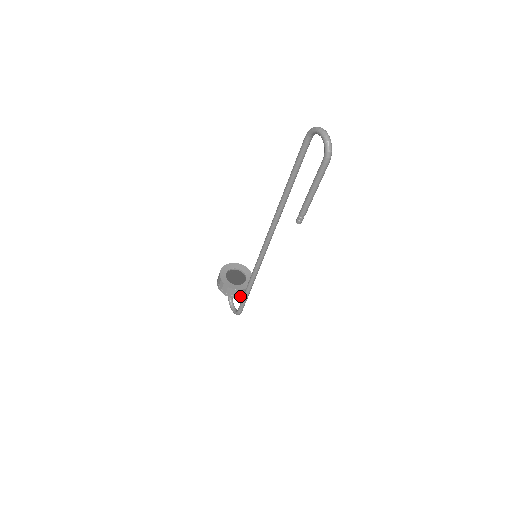
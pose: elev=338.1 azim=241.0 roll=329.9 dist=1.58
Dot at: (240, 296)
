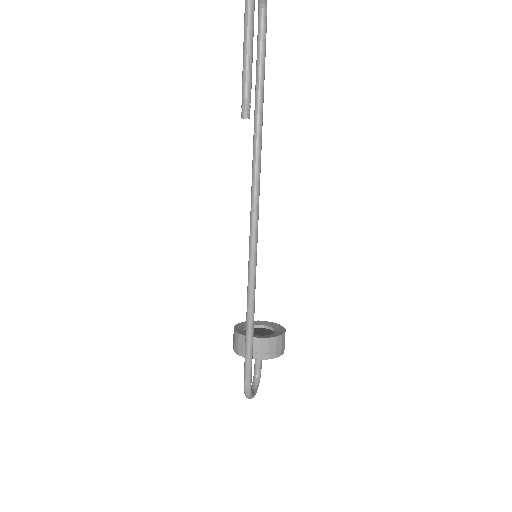
Dot at: occluded
